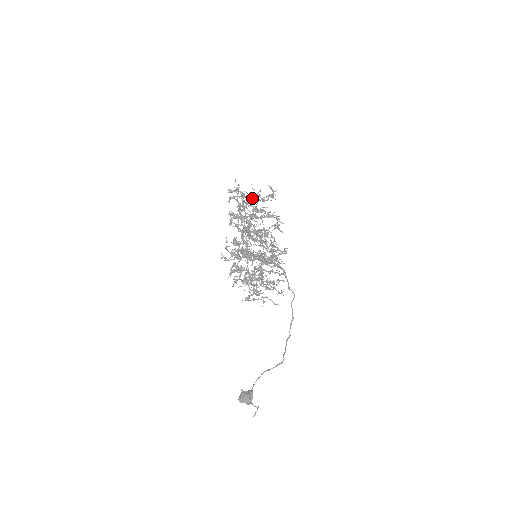
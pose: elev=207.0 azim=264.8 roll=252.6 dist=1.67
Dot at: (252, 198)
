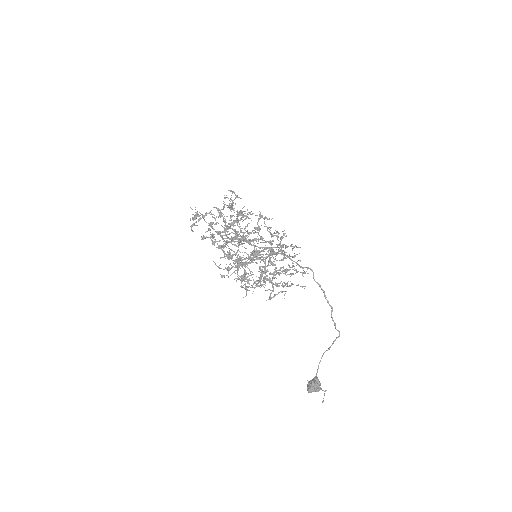
Dot at: (221, 209)
